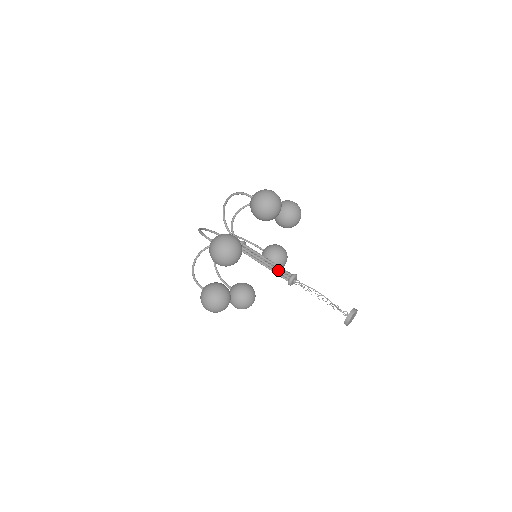
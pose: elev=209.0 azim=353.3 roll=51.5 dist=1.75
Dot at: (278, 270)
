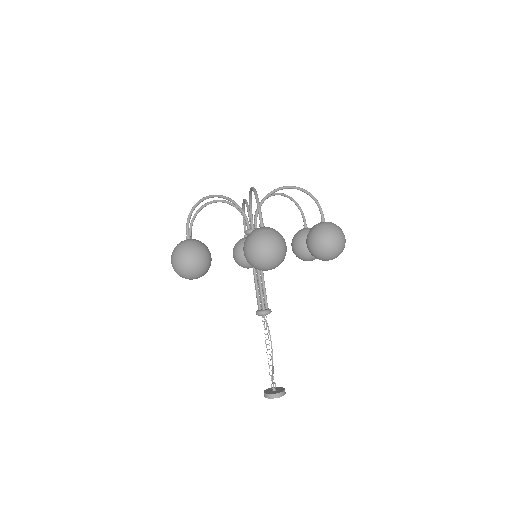
Dot at: (263, 292)
